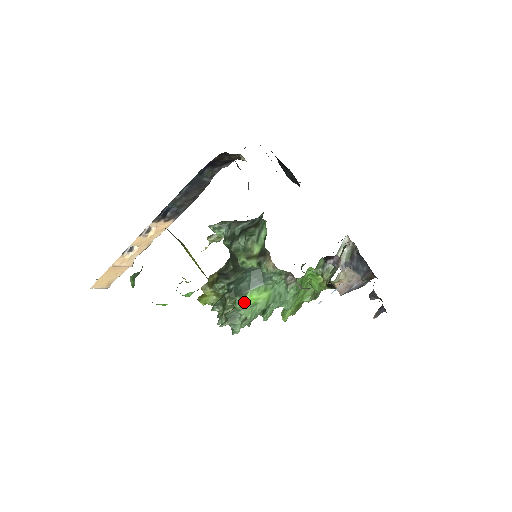
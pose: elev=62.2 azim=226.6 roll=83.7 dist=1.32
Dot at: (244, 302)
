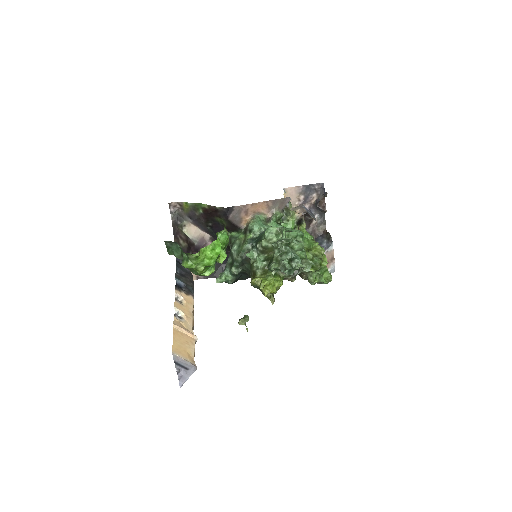
Dot at: occluded
